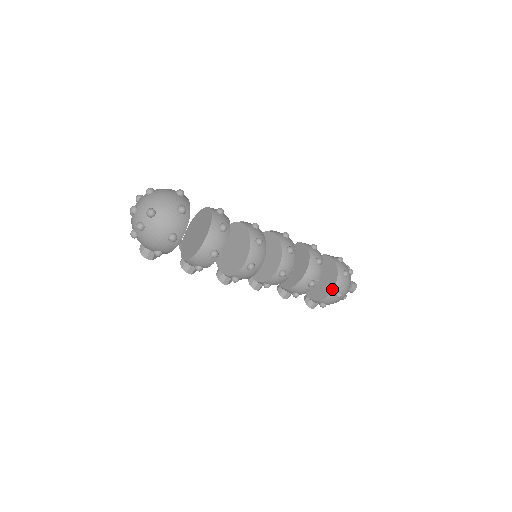
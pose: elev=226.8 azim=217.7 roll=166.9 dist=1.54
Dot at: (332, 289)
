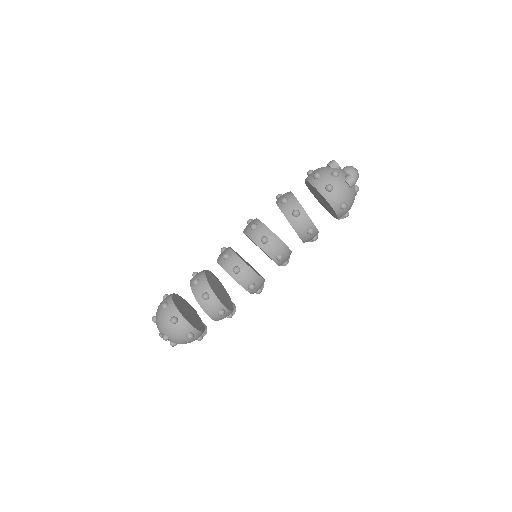
Dot at: (333, 210)
